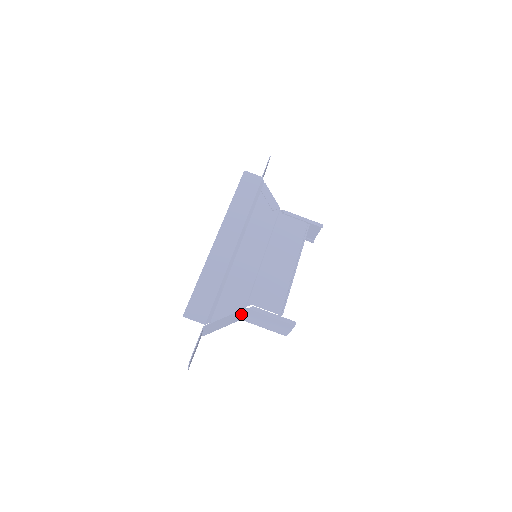
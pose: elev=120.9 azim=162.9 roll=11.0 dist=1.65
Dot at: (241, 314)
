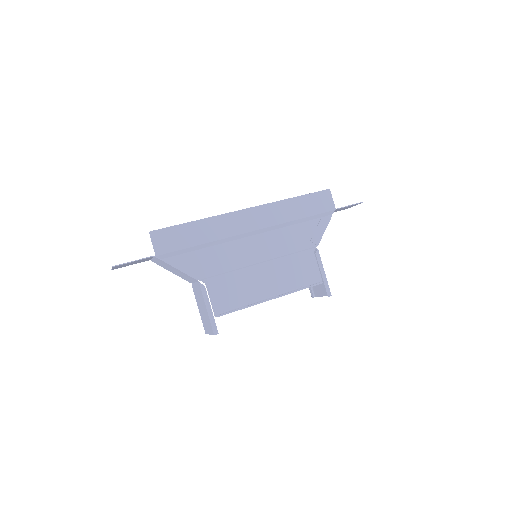
Dot at: (193, 280)
